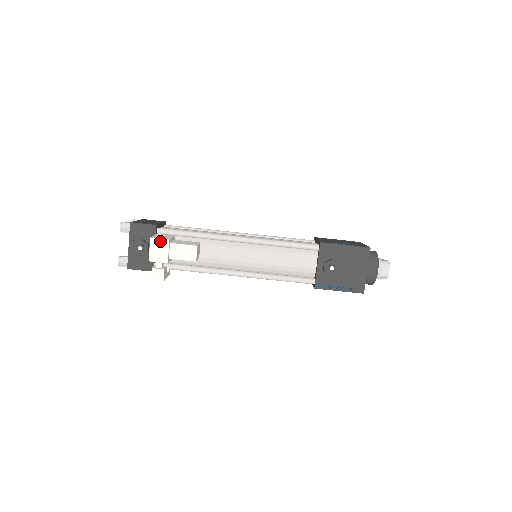
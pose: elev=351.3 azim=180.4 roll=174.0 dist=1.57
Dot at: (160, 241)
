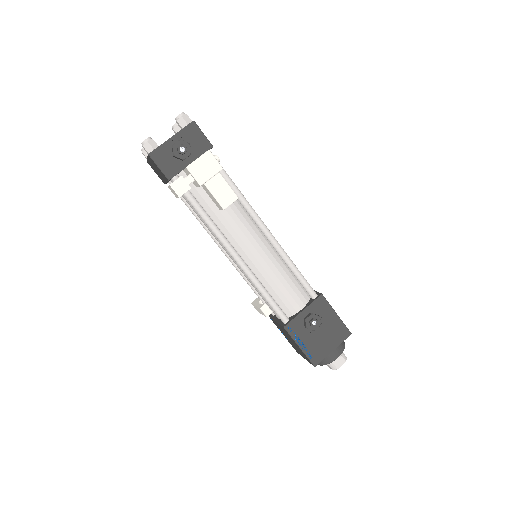
Dot at: (214, 161)
